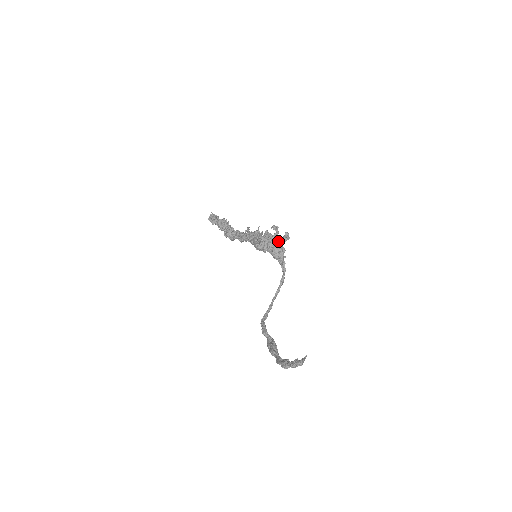
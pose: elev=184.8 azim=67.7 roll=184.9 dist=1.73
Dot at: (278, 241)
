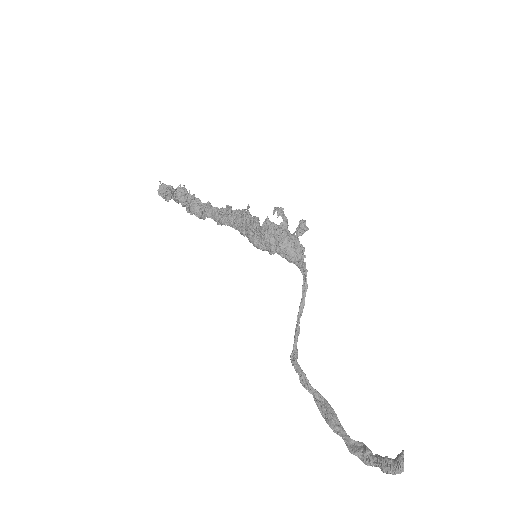
Dot at: (291, 236)
